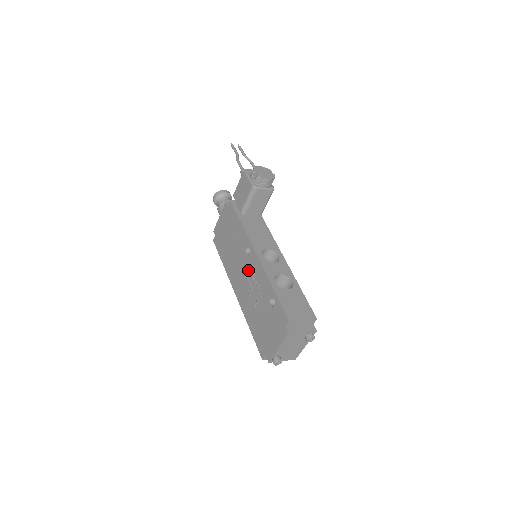
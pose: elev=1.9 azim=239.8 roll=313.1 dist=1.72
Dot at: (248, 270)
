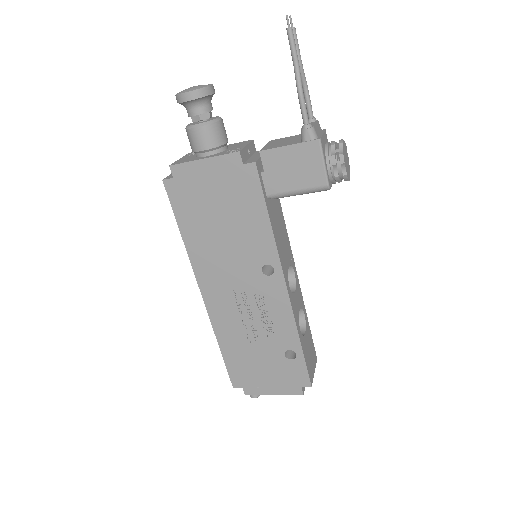
Dot at: (254, 292)
